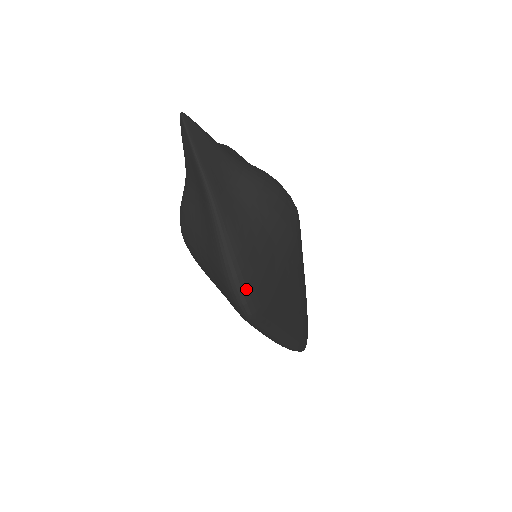
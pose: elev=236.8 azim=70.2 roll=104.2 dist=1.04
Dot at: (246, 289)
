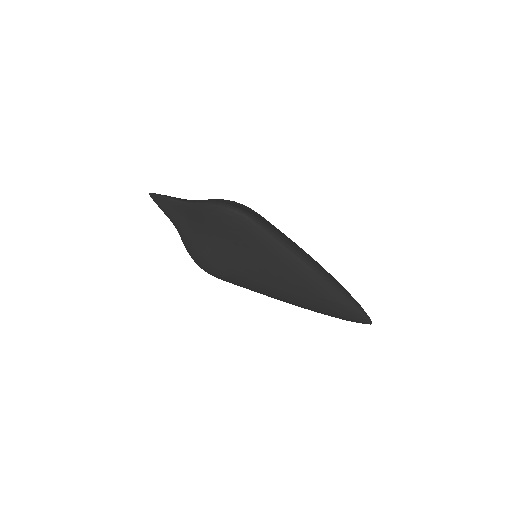
Dot at: (231, 205)
